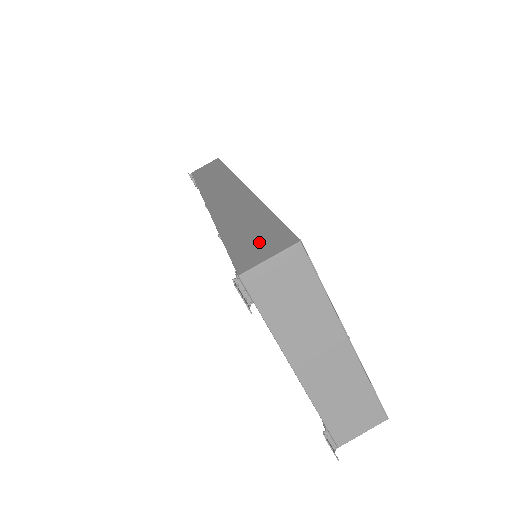
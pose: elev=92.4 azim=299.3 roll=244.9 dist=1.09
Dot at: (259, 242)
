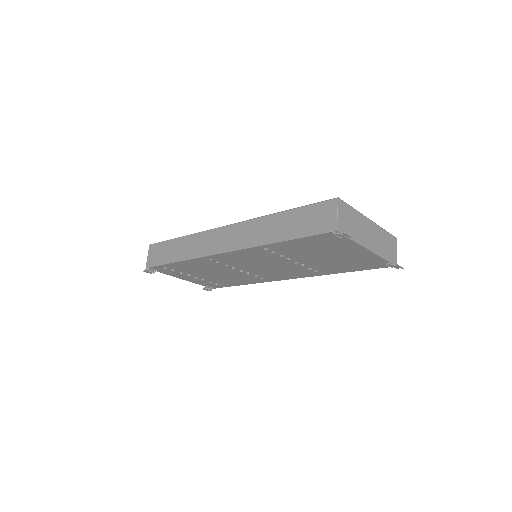
Dot at: (316, 218)
